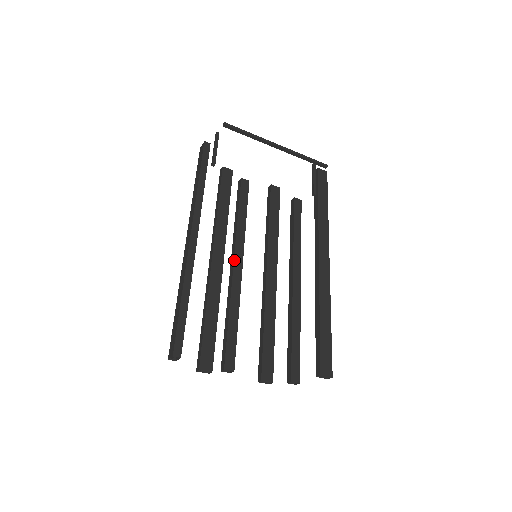
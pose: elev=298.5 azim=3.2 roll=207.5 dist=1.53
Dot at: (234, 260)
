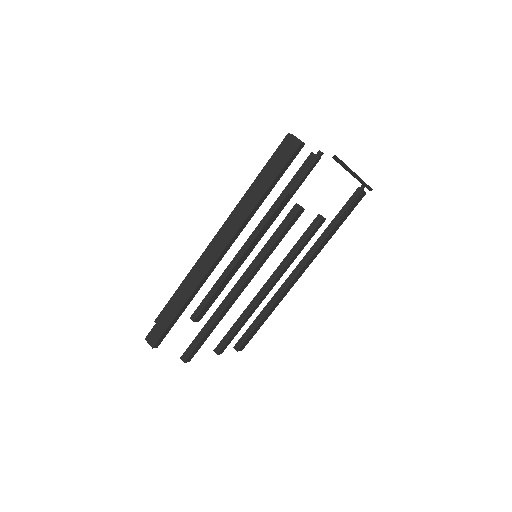
Dot at: (241, 287)
